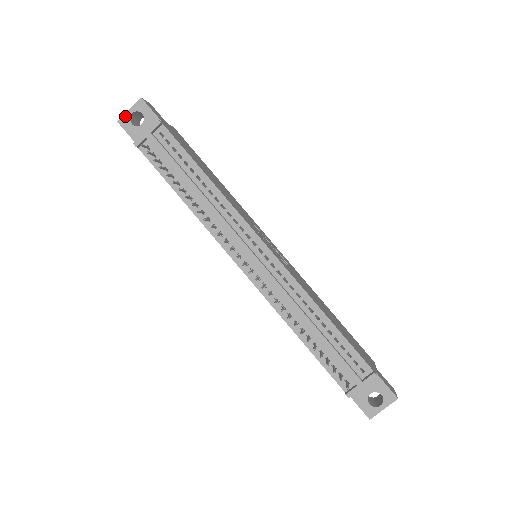
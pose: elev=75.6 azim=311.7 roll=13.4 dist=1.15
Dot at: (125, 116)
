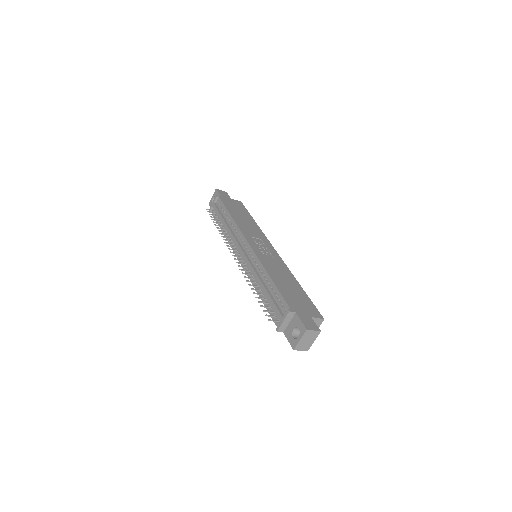
Dot at: (211, 200)
